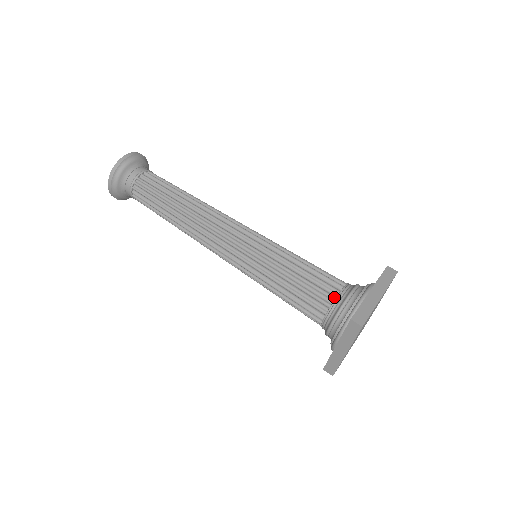
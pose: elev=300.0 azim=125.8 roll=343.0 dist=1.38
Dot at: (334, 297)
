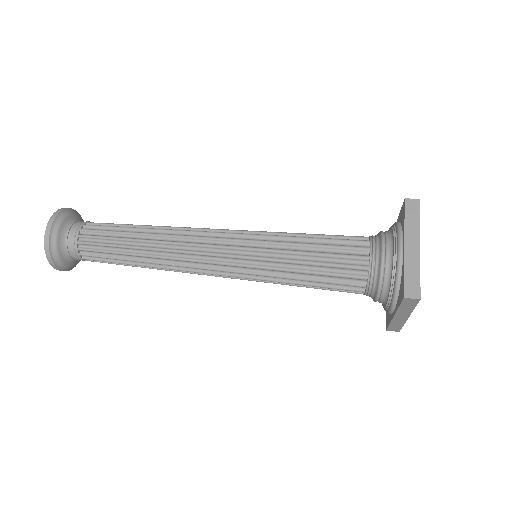
Dot at: (367, 267)
